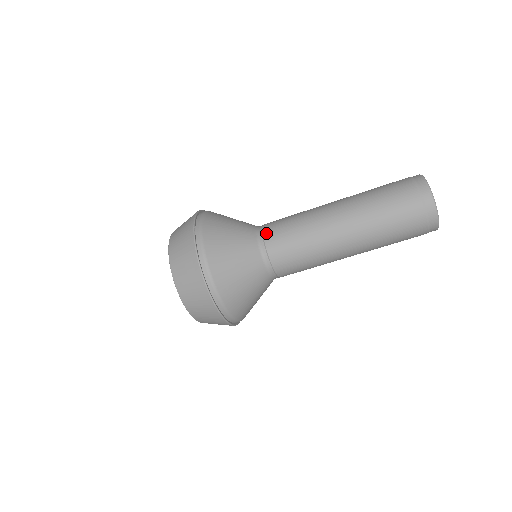
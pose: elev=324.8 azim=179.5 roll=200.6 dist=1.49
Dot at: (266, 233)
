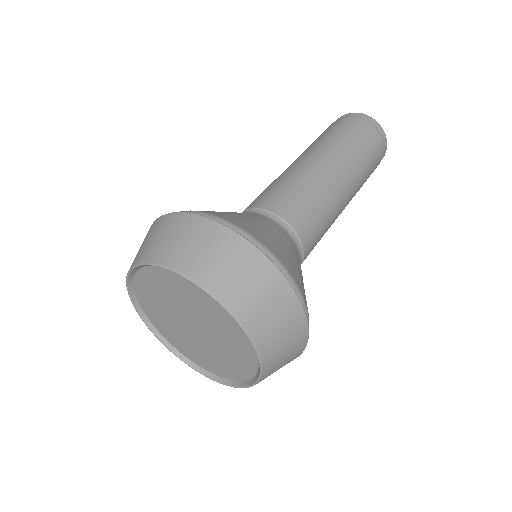
Dot at: (297, 227)
